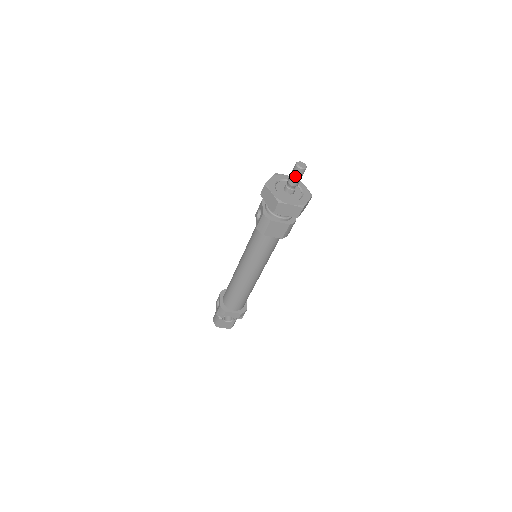
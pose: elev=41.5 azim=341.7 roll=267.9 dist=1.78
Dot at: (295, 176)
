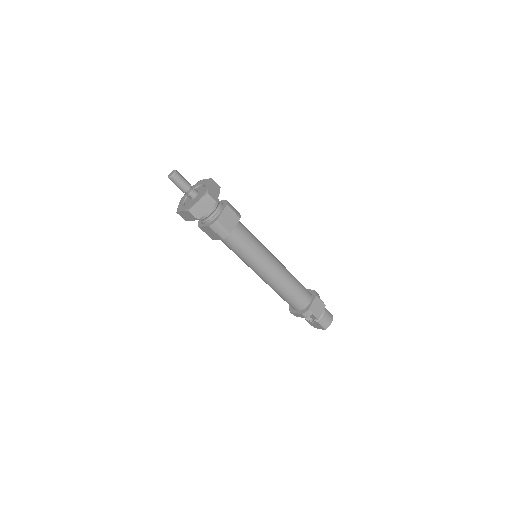
Dot at: occluded
